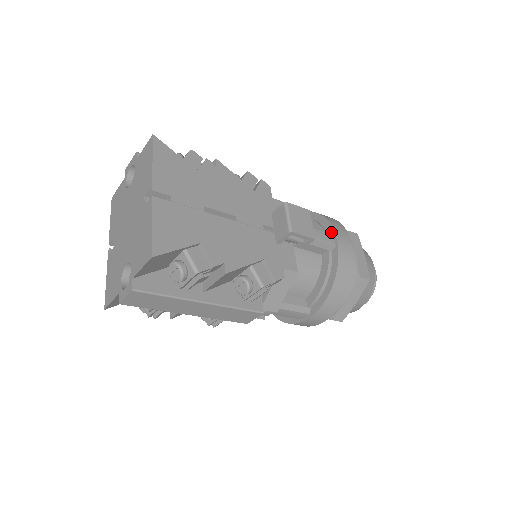
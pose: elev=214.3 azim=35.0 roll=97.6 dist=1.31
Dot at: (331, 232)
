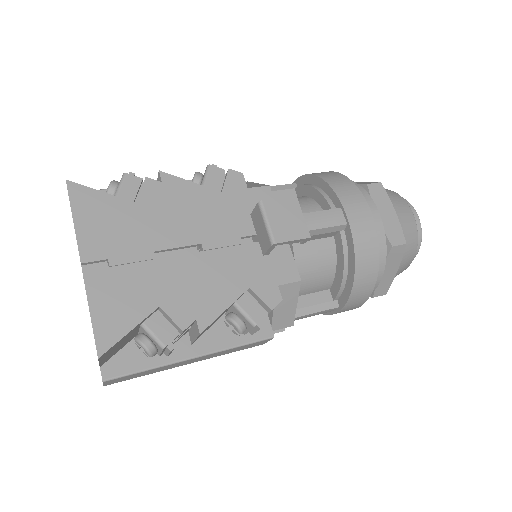
Dot at: (338, 204)
